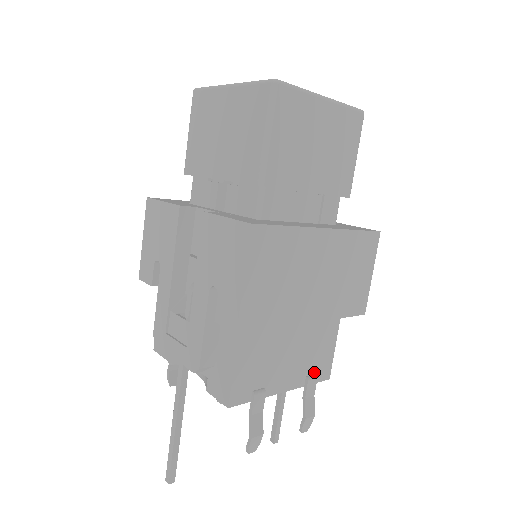
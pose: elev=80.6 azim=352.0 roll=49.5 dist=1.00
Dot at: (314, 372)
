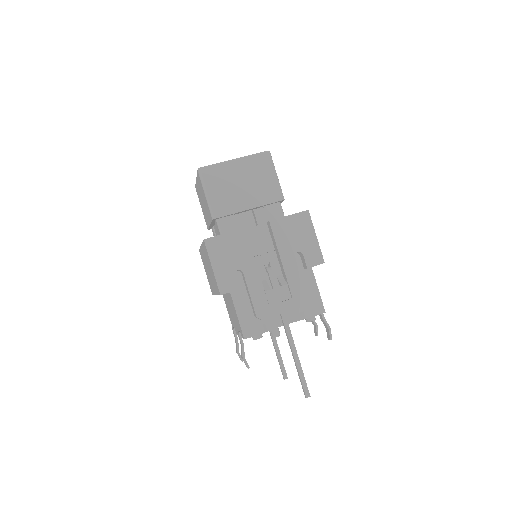
Dot at: occluded
